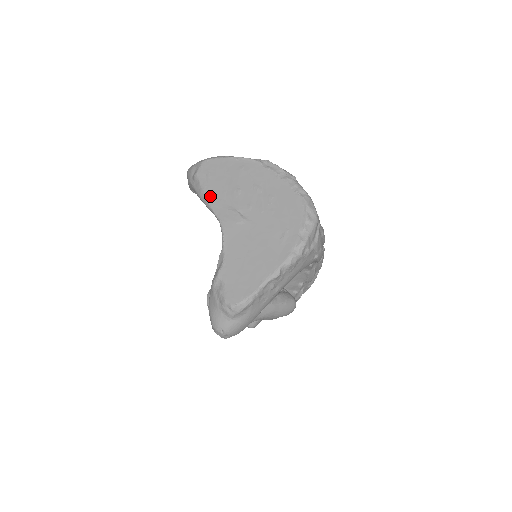
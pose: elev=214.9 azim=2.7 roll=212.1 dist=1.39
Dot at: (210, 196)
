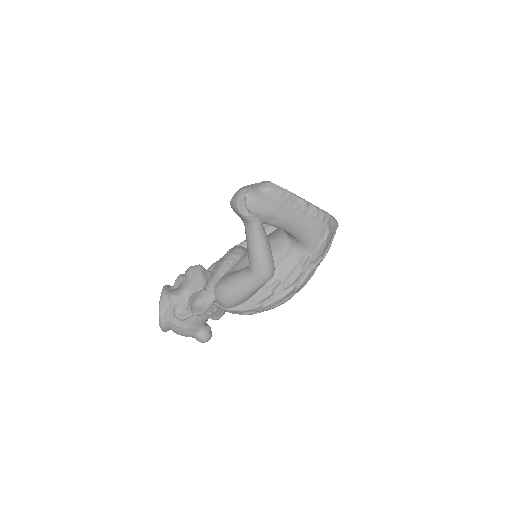
Dot at: occluded
